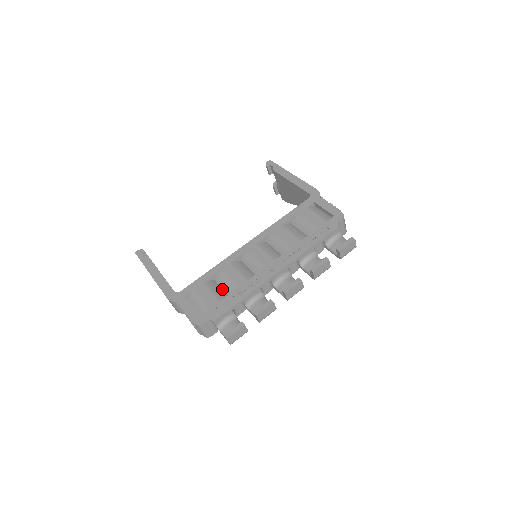
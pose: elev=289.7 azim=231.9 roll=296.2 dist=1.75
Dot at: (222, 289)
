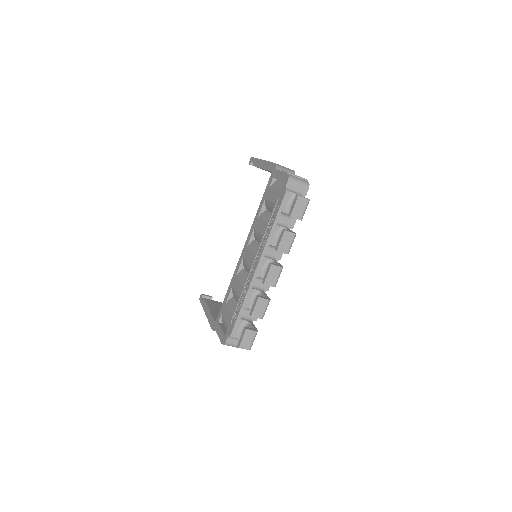
Dot at: occluded
